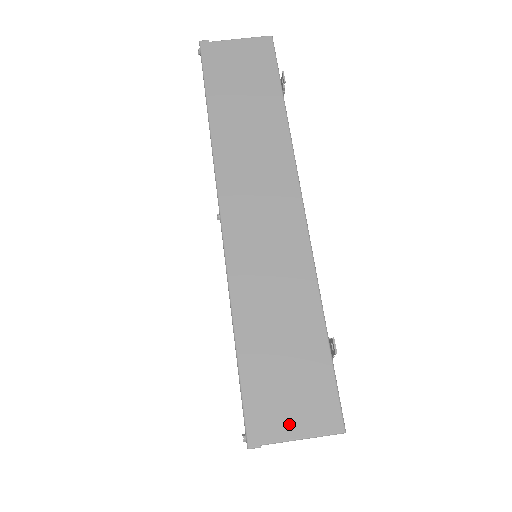
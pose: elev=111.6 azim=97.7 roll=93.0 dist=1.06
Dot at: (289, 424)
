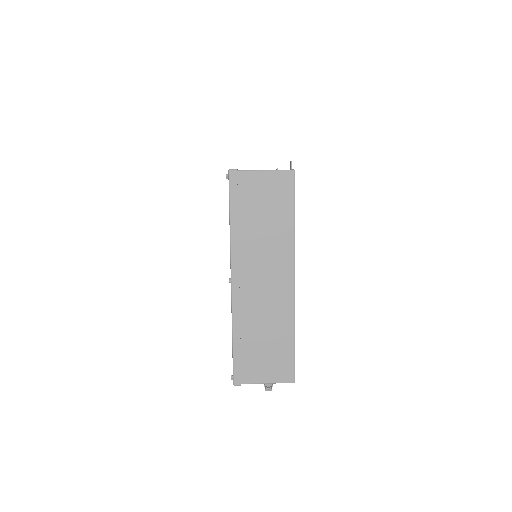
Dot at: occluded
